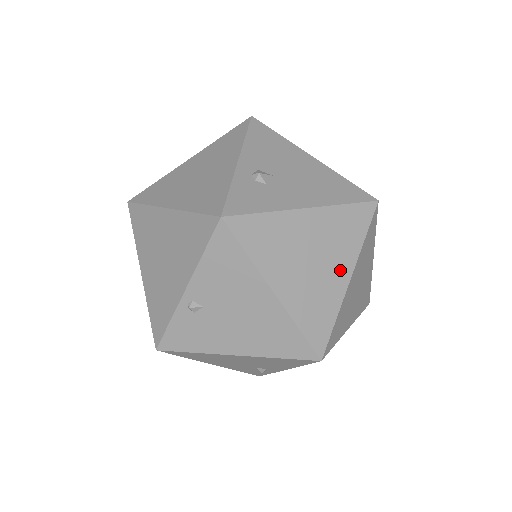
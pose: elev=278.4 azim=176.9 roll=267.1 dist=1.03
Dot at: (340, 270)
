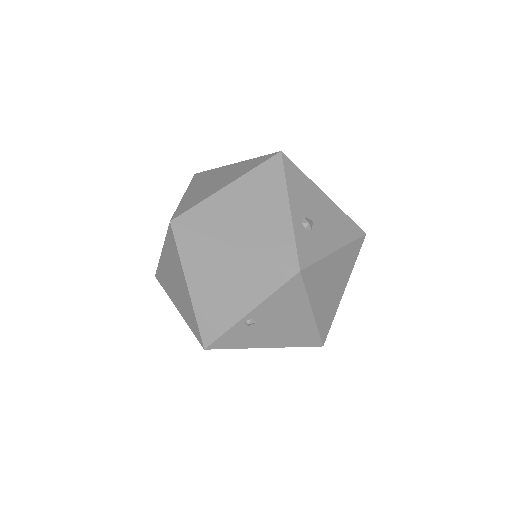
Dot at: (342, 286)
